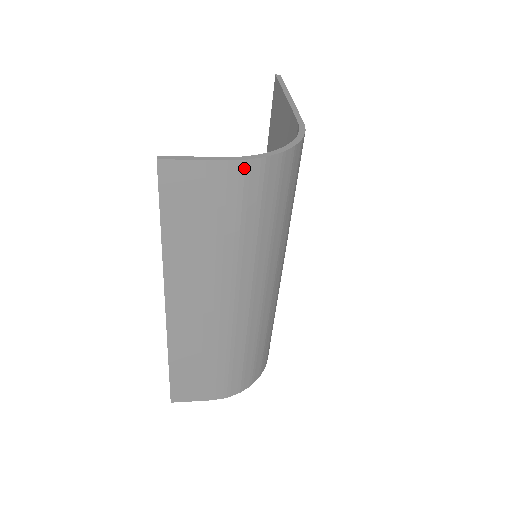
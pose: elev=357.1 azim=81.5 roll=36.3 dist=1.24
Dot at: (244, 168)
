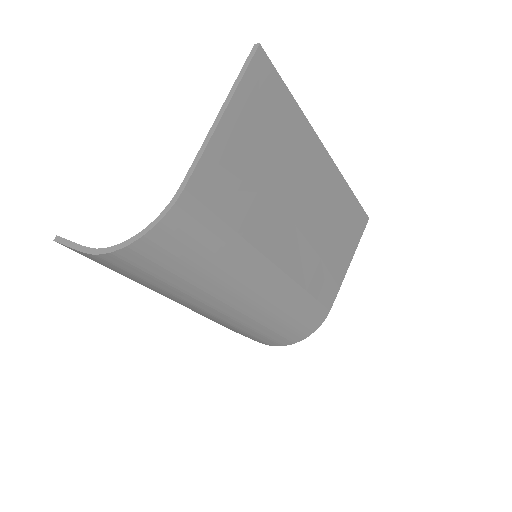
Dot at: (101, 258)
